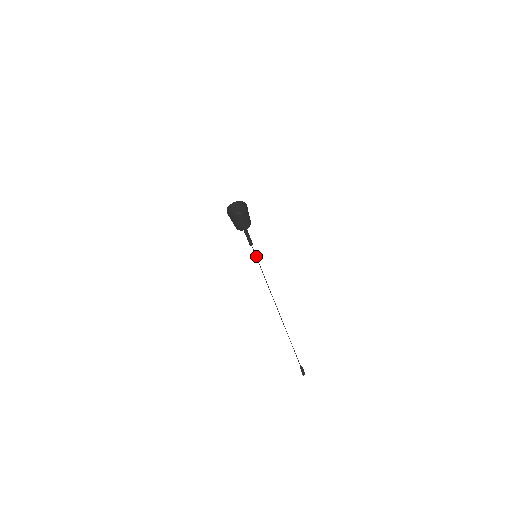
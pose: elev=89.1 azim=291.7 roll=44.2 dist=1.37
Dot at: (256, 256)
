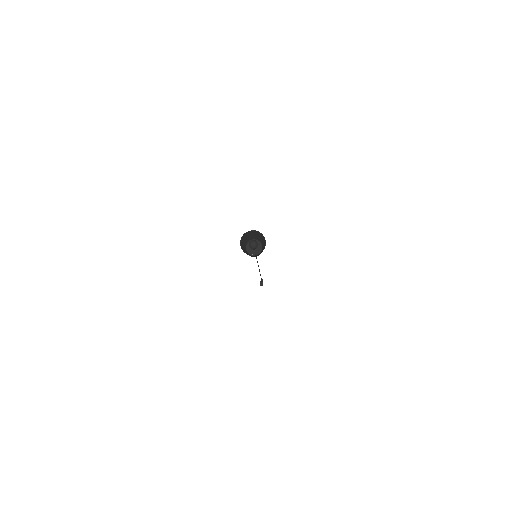
Dot at: occluded
